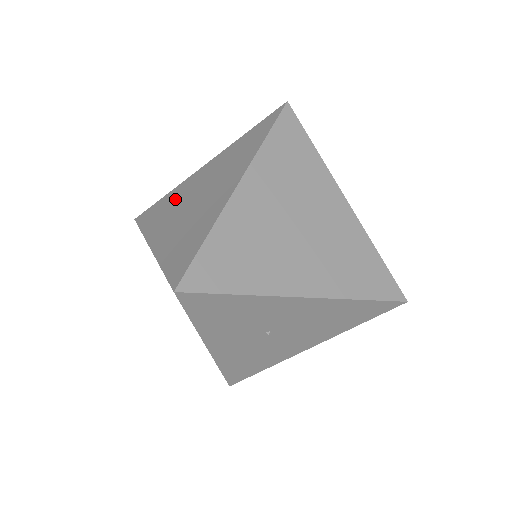
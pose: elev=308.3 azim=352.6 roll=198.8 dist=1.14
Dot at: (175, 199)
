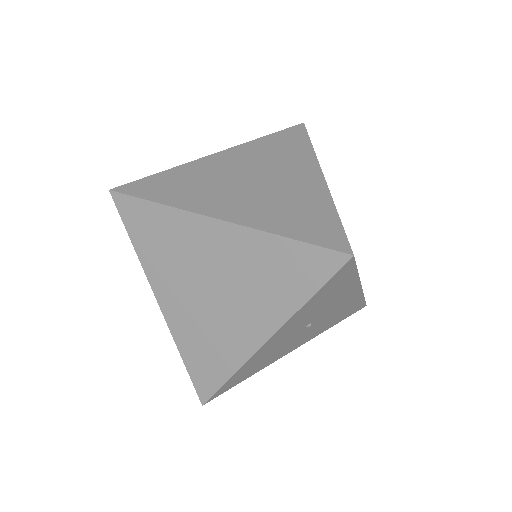
Dot at: (201, 177)
